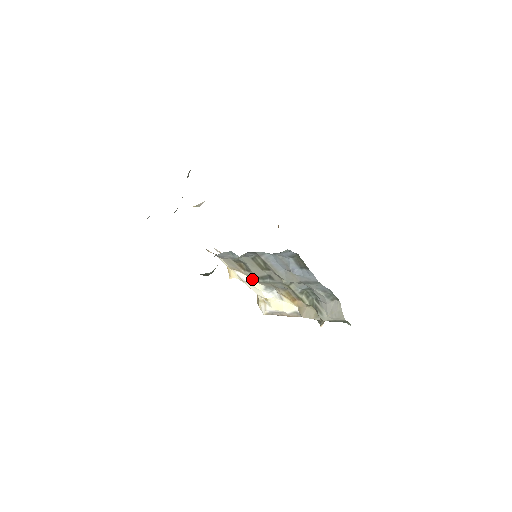
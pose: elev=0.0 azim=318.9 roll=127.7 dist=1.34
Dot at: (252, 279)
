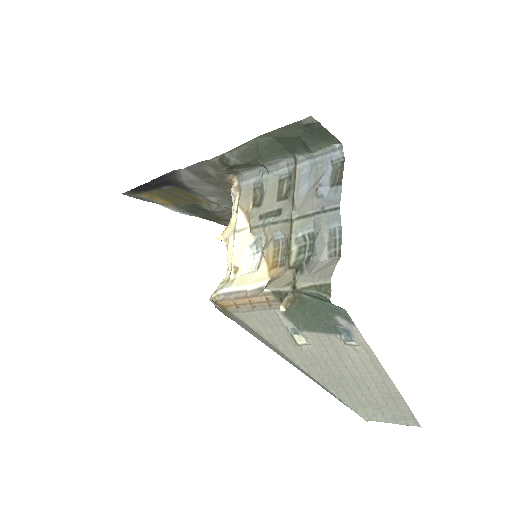
Dot at: (251, 222)
